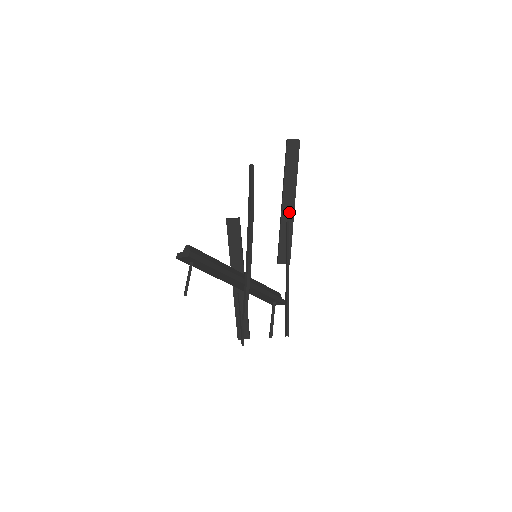
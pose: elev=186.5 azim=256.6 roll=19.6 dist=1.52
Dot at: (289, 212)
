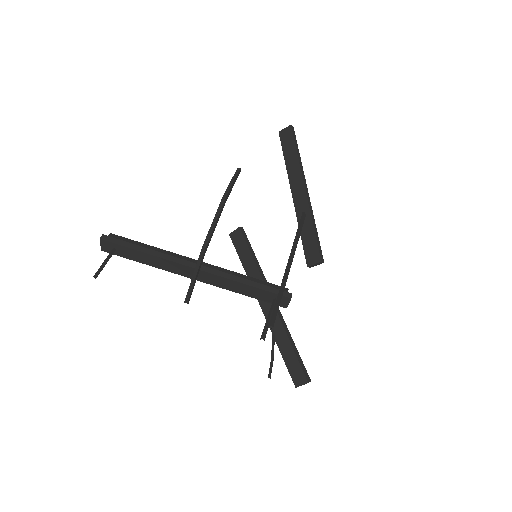
Dot at: (302, 202)
